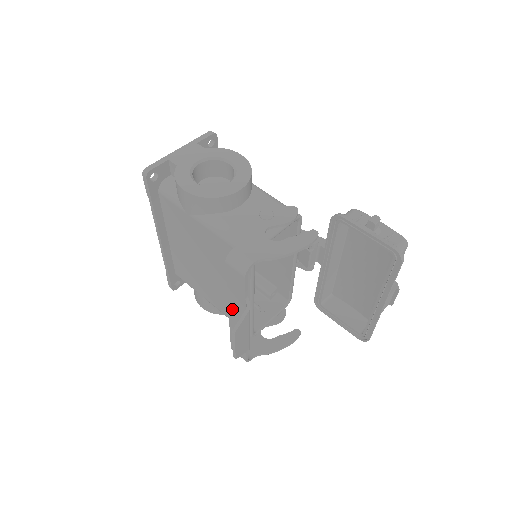
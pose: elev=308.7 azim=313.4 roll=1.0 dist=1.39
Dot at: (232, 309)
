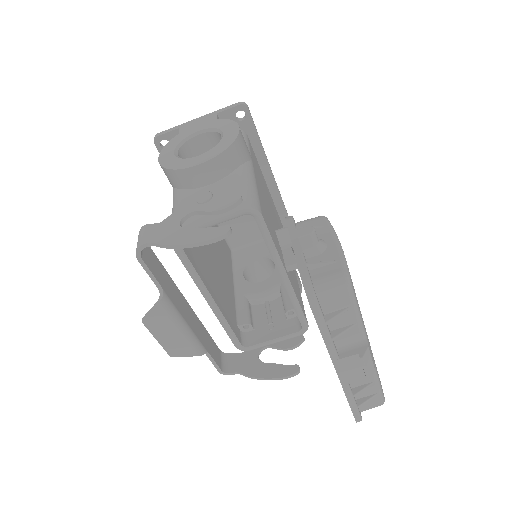
Dot at: occluded
